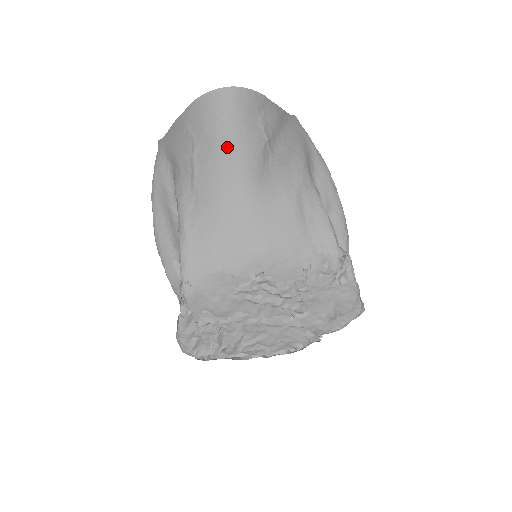
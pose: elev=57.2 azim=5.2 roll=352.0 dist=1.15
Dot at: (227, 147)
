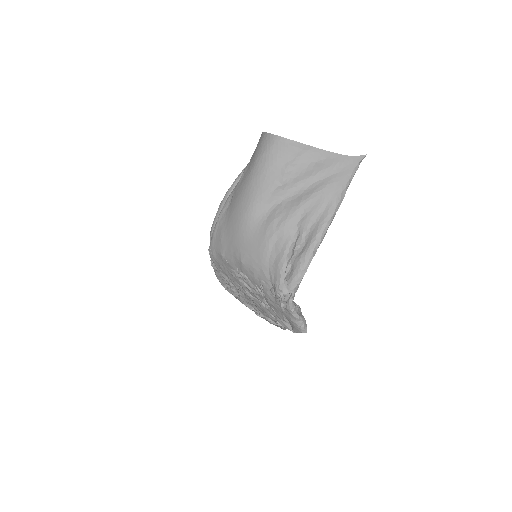
Dot at: (251, 181)
